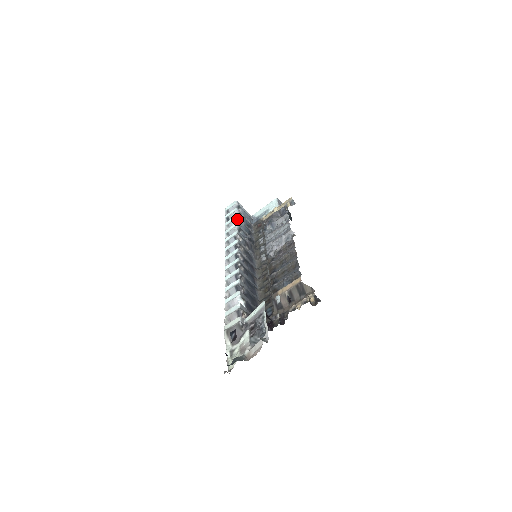
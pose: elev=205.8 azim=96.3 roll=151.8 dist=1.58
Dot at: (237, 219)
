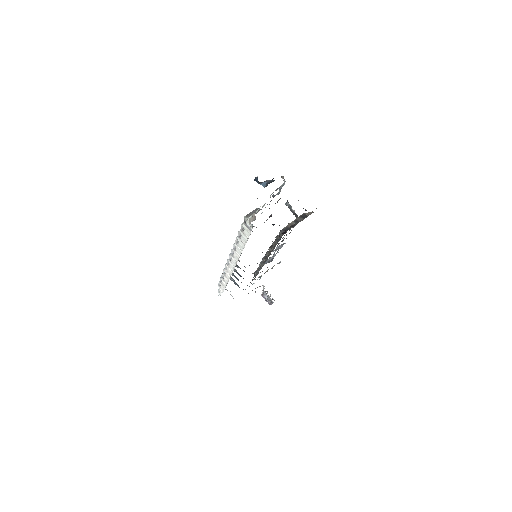
Dot at: occluded
